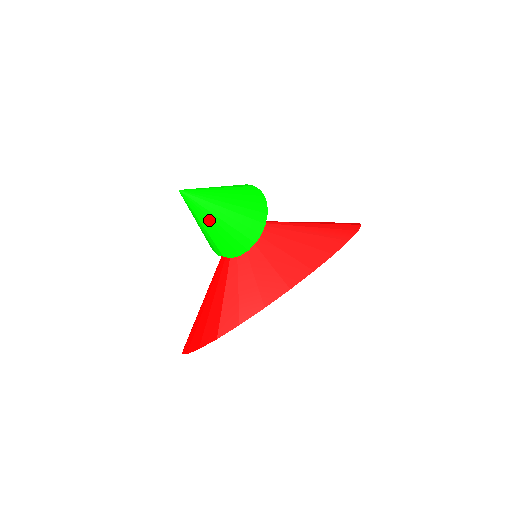
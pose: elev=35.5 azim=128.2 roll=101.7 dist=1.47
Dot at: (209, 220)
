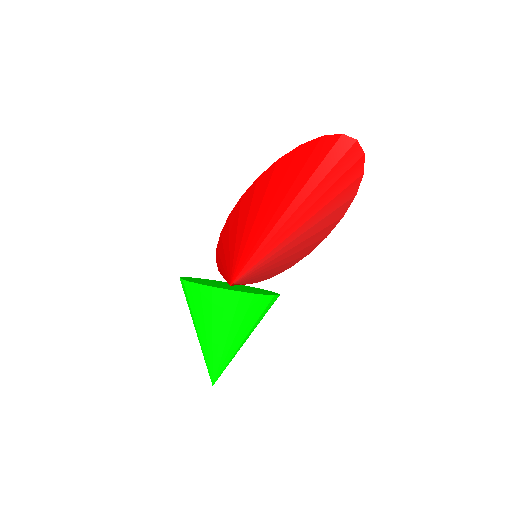
Dot at: occluded
